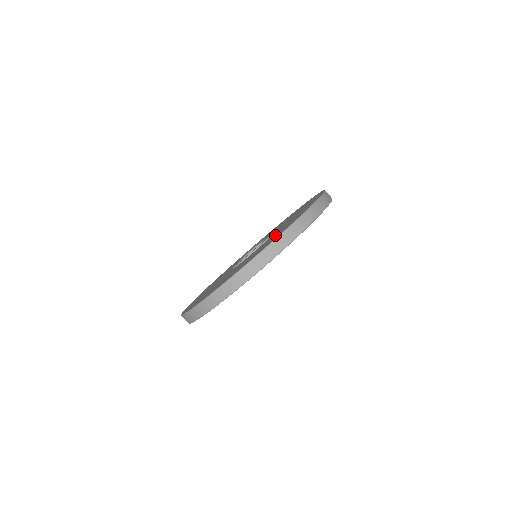
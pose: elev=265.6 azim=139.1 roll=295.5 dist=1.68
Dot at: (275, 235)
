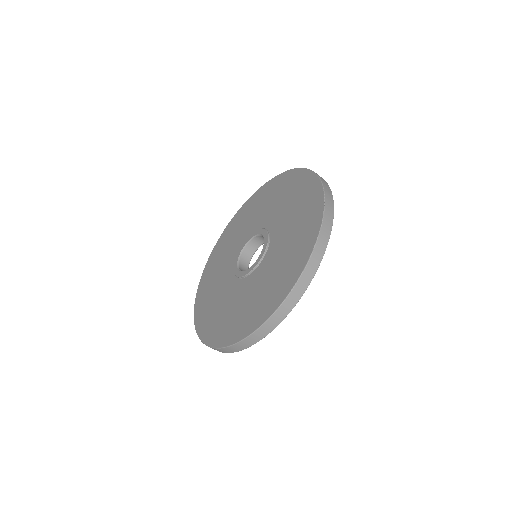
Dot at: (288, 251)
